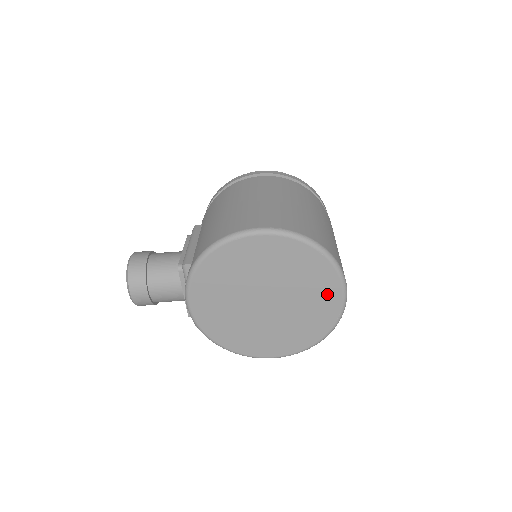
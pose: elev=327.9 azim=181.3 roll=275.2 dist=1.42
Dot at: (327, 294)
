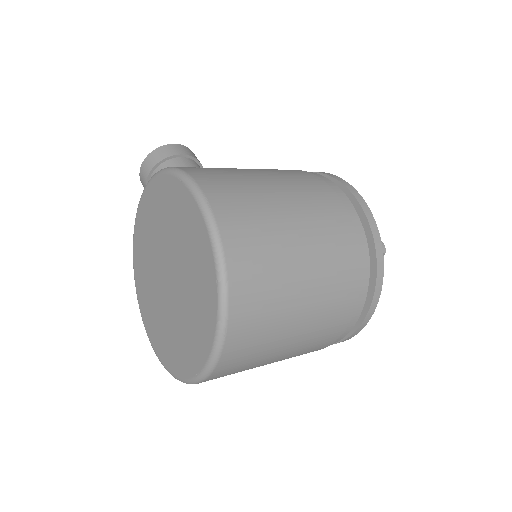
Dot at: (201, 335)
